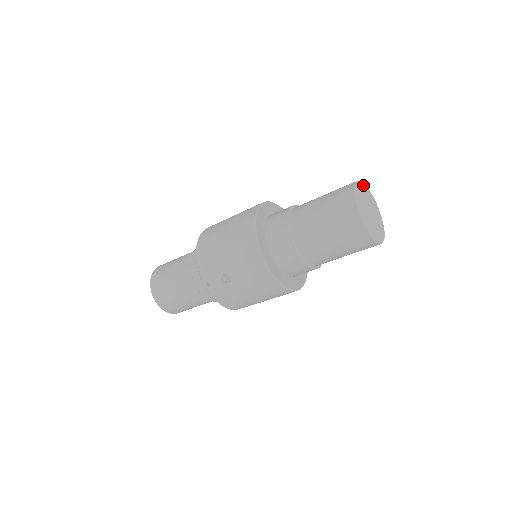
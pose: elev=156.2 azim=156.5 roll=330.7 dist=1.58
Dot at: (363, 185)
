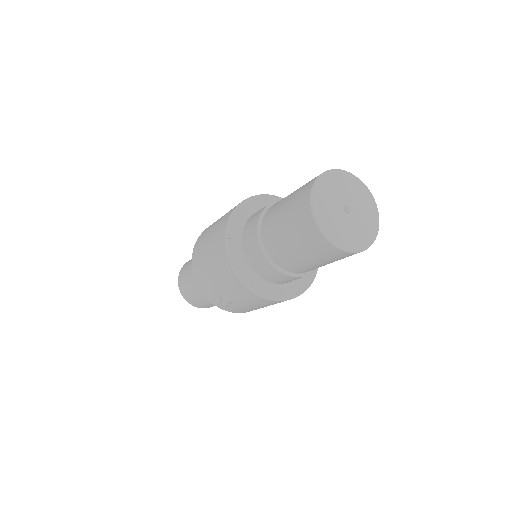
Dot at: (330, 175)
